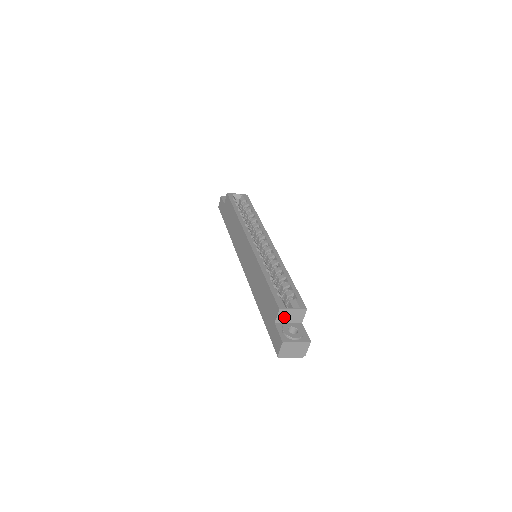
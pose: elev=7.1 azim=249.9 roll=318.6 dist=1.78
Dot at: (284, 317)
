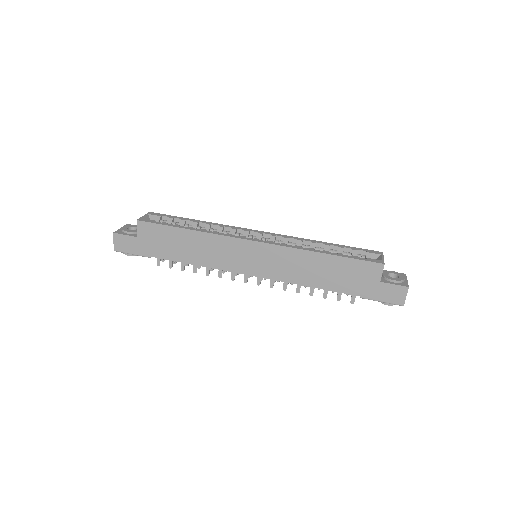
Dot at: occluded
